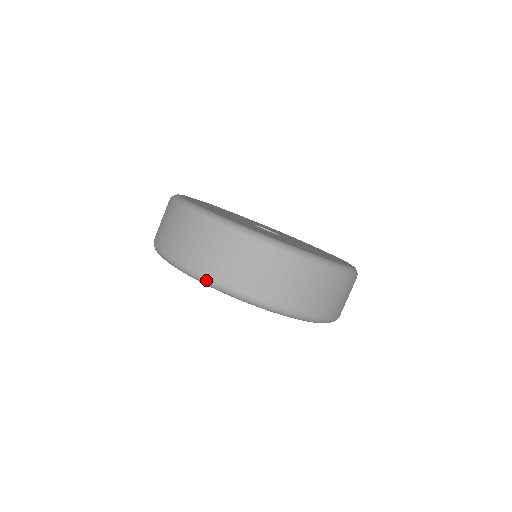
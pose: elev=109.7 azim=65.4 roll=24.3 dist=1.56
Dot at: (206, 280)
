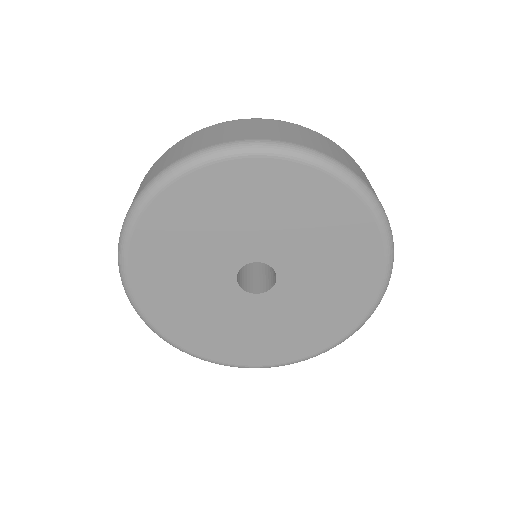
Dot at: occluded
